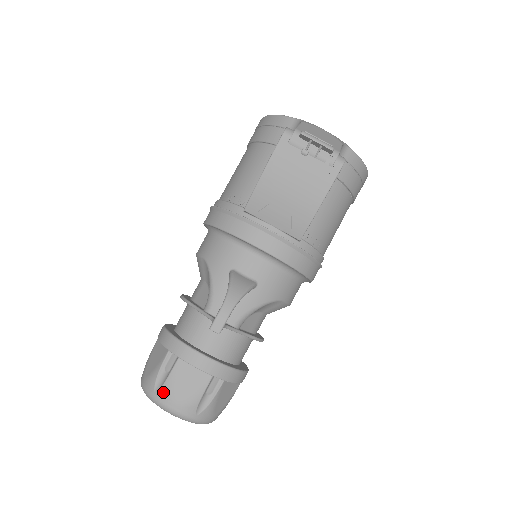
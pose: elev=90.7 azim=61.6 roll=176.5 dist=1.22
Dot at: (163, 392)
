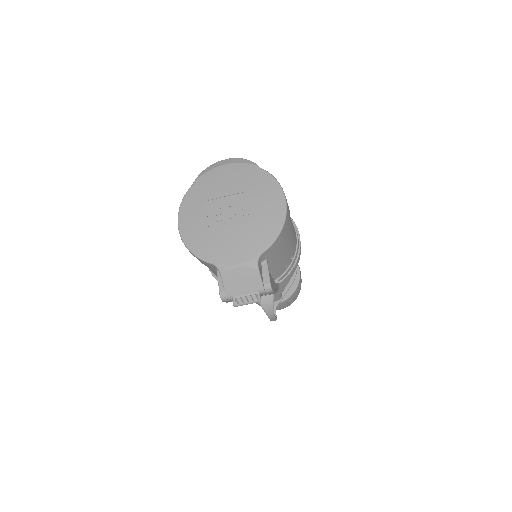
Dot at: occluded
